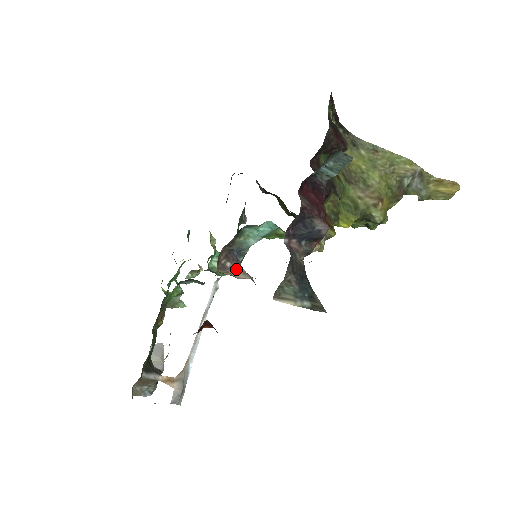
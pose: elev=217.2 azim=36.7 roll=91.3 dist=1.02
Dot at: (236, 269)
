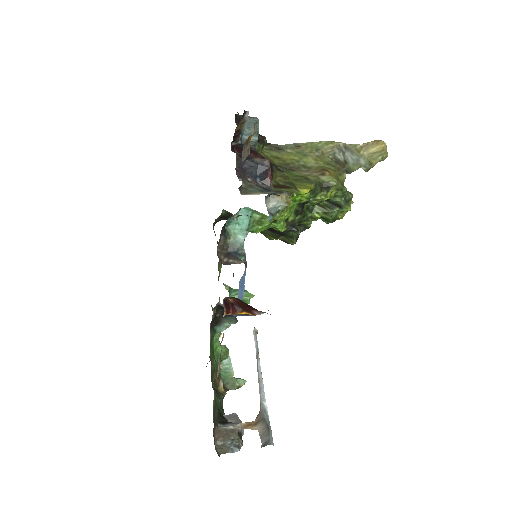
Dot at: (239, 262)
